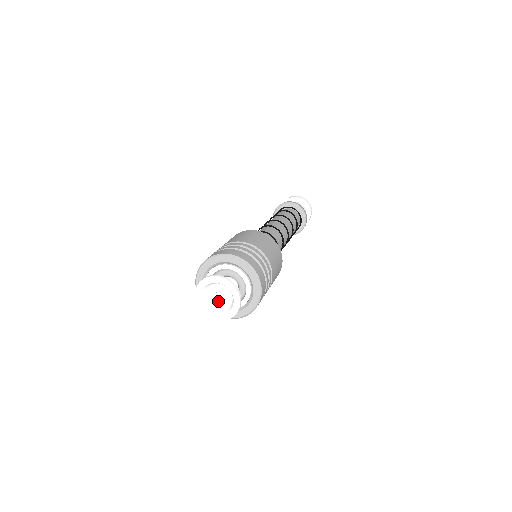
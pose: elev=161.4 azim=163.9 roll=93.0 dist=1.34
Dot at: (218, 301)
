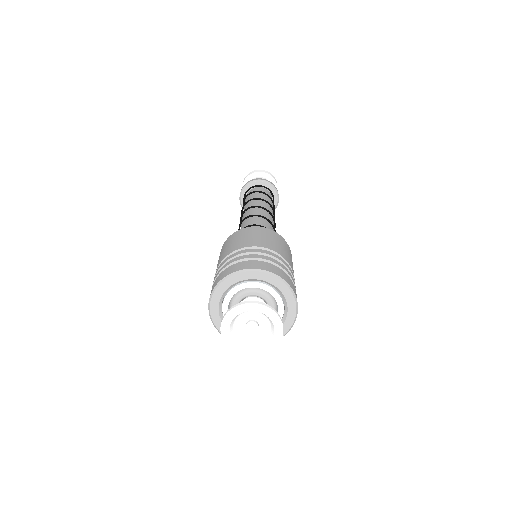
Dot at: (255, 332)
